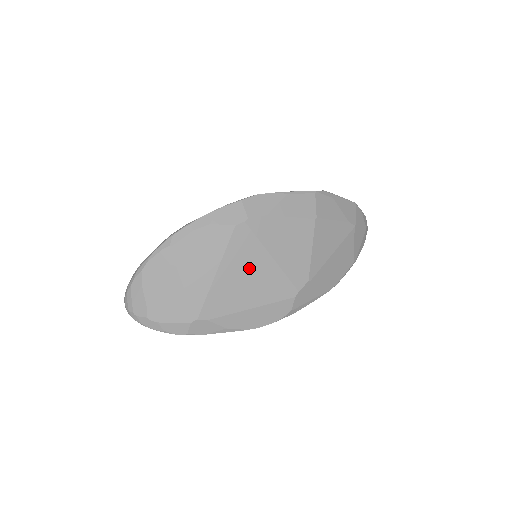
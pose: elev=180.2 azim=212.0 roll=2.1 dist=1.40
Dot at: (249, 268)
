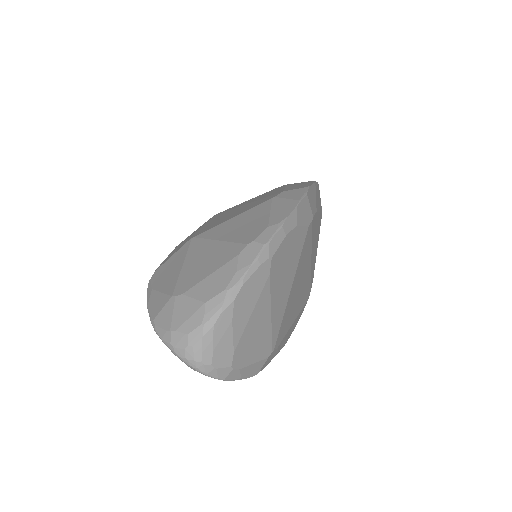
Dot at: (302, 275)
